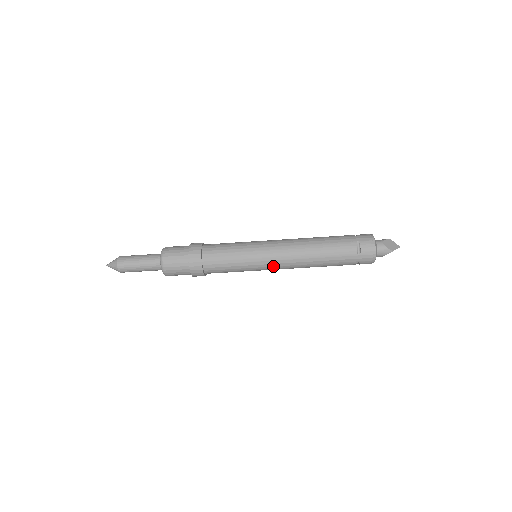
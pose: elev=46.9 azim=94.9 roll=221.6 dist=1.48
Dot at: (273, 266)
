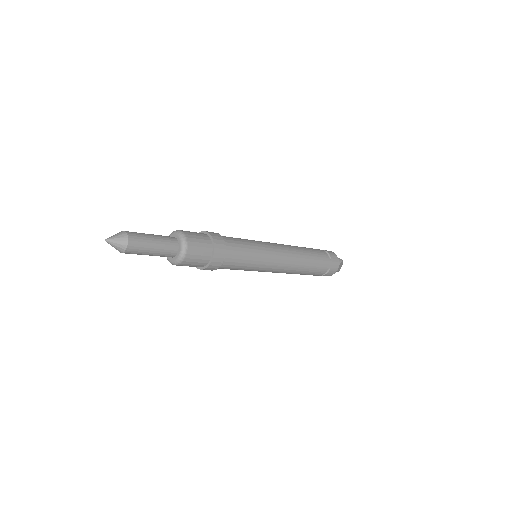
Dot at: occluded
